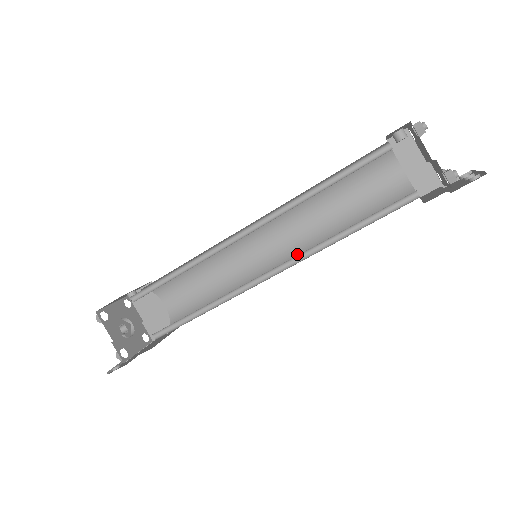
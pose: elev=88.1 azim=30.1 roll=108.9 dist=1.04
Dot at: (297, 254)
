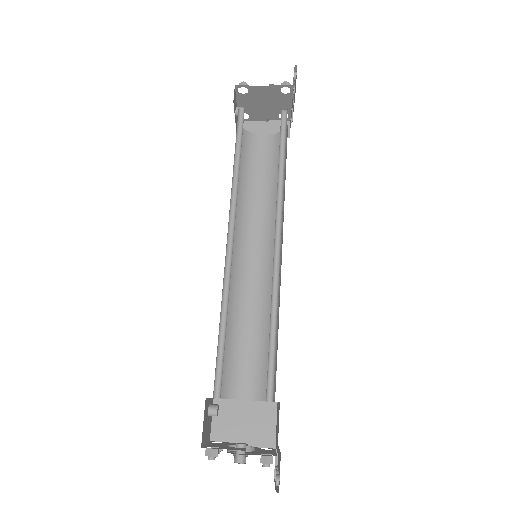
Dot at: occluded
